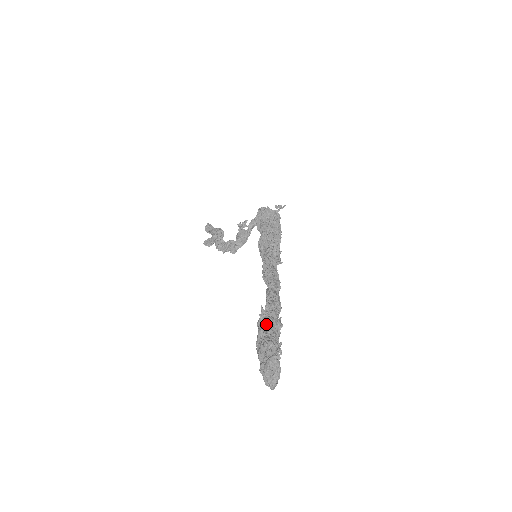
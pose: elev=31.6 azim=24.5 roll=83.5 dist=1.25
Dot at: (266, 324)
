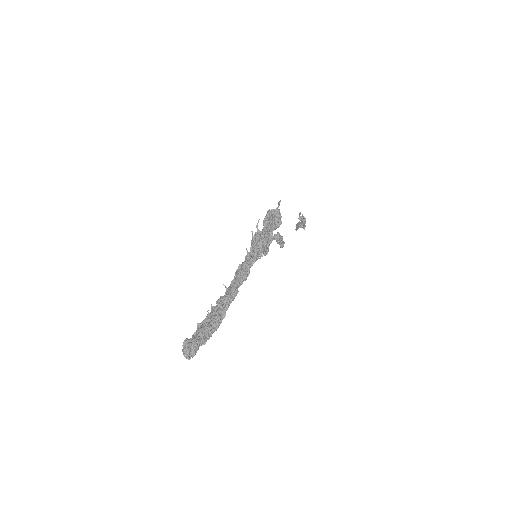
Dot at: (210, 316)
